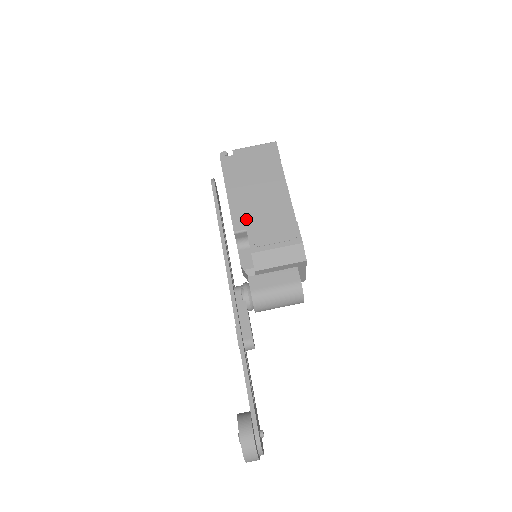
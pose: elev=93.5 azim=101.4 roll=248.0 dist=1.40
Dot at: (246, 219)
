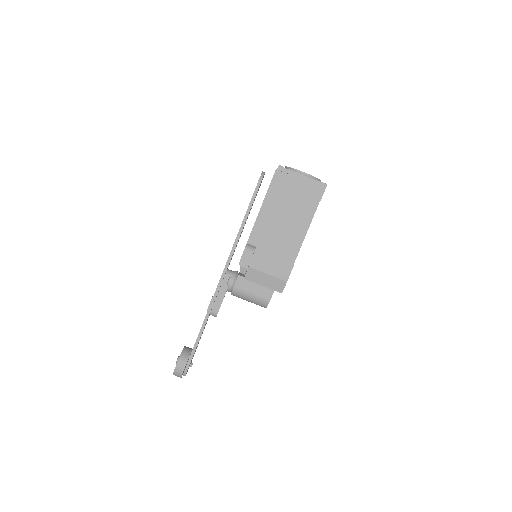
Dot at: (261, 238)
